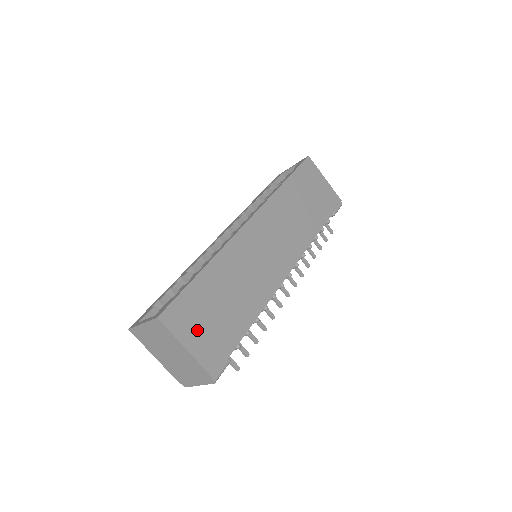
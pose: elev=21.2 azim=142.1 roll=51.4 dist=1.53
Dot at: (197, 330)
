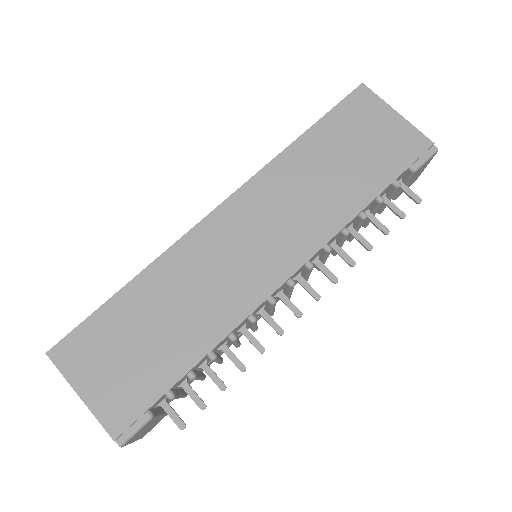
Dot at: (101, 371)
